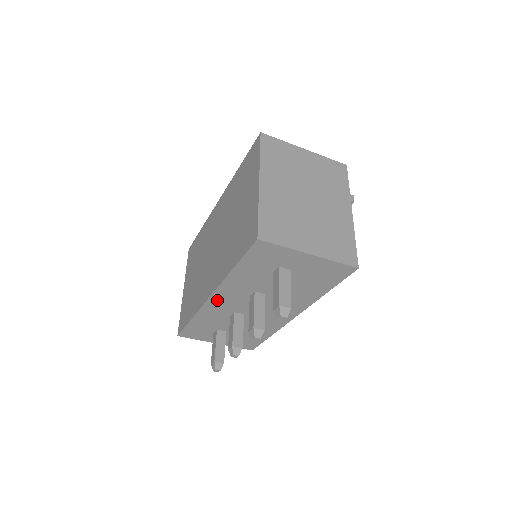
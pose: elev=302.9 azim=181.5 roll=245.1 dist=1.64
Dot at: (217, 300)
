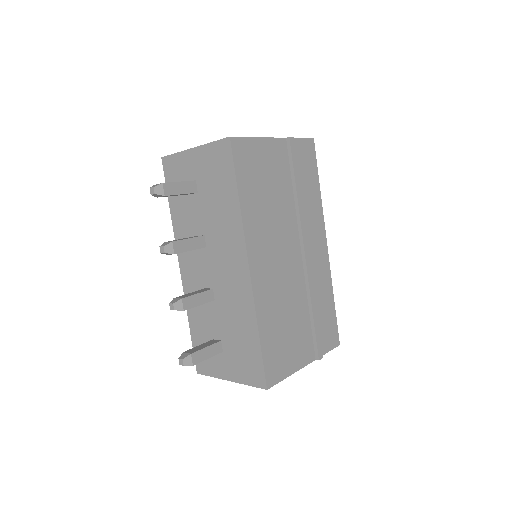
Dot at: (186, 272)
